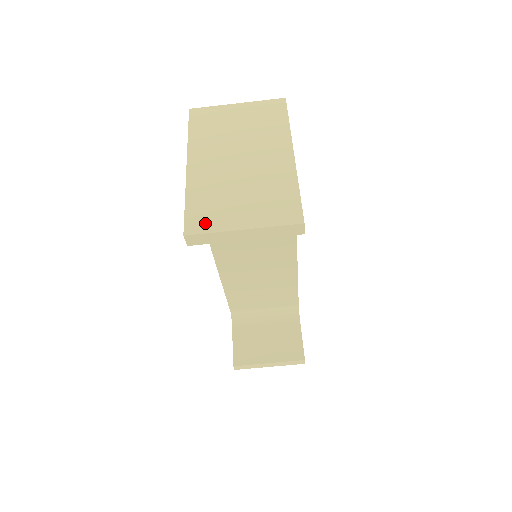
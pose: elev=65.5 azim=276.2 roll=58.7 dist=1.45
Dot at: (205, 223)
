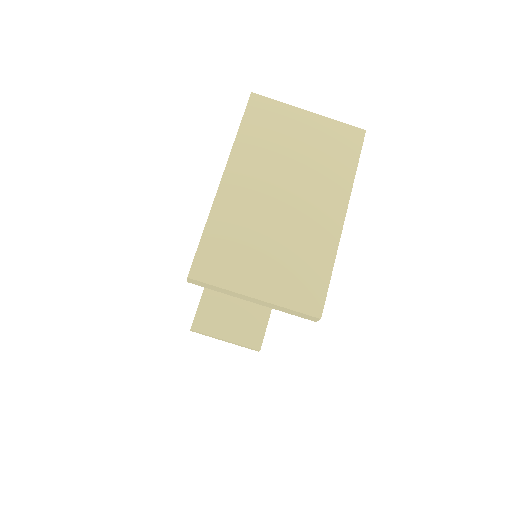
Dot at: (216, 271)
